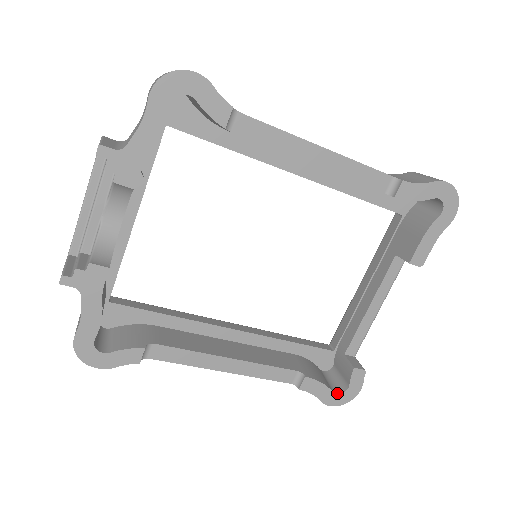
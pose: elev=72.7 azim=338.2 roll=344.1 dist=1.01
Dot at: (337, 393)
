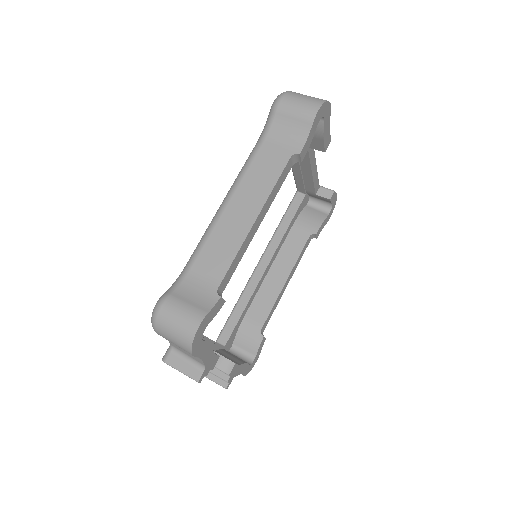
Dot at: (330, 212)
